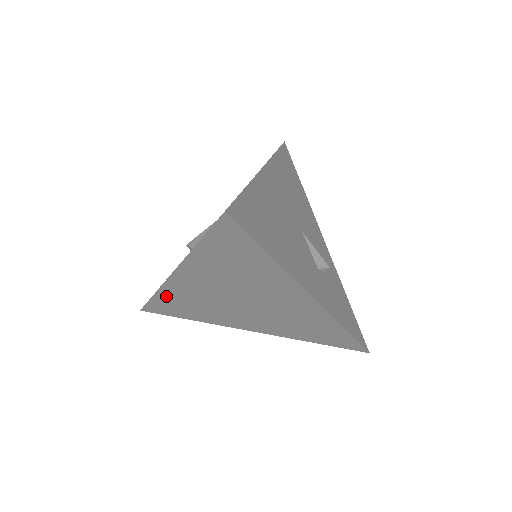
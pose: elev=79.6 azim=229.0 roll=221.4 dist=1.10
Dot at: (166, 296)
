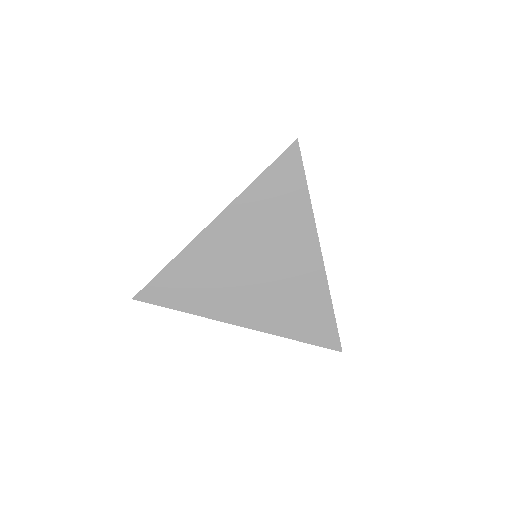
Dot at: (183, 263)
